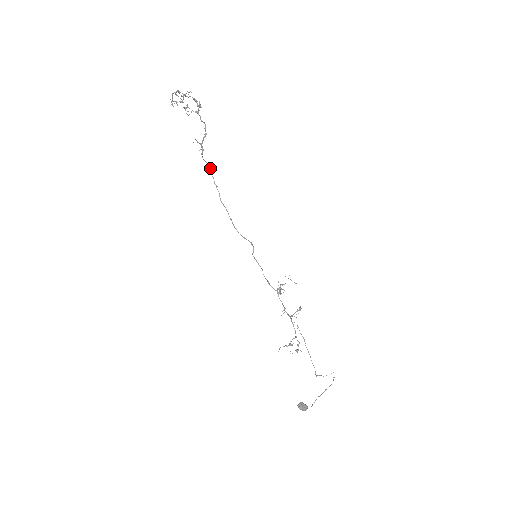
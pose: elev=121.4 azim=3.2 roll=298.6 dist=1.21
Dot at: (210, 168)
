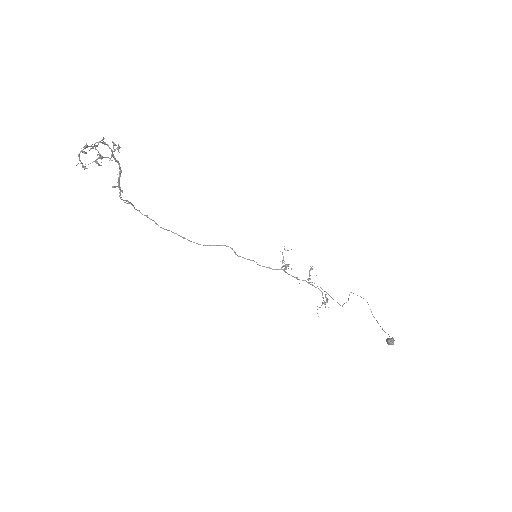
Dot at: (130, 203)
